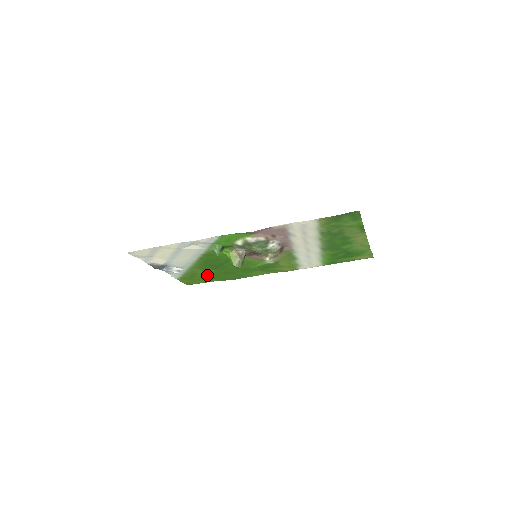
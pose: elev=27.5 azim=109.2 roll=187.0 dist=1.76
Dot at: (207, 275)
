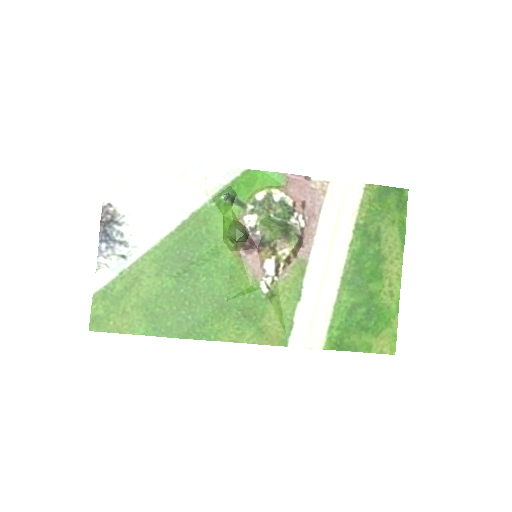
Dot at: (149, 299)
